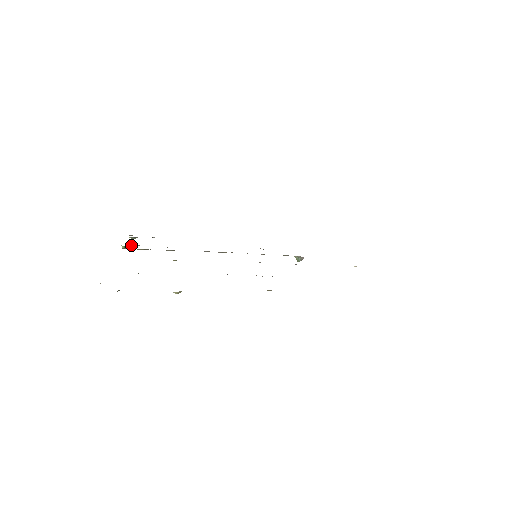
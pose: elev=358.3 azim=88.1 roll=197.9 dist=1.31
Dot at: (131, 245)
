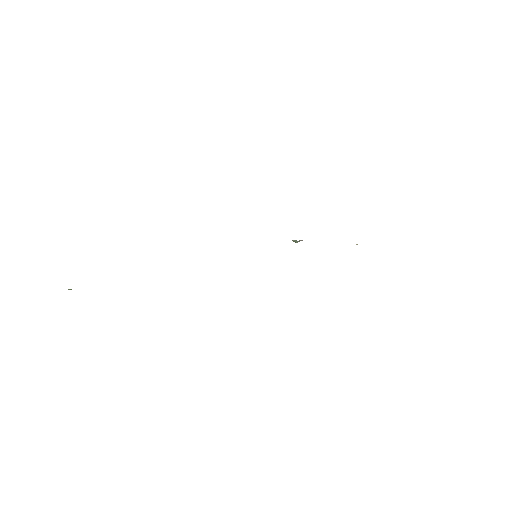
Dot at: occluded
